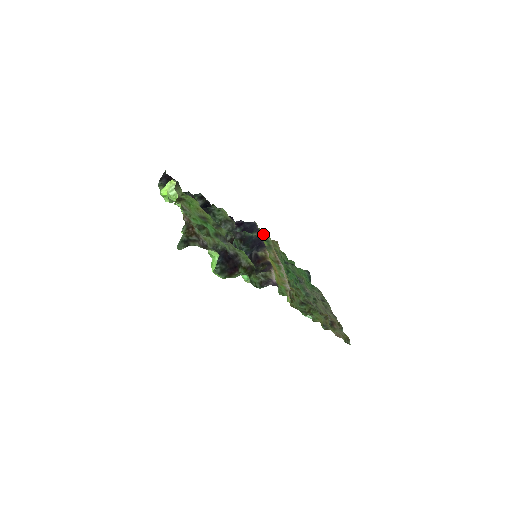
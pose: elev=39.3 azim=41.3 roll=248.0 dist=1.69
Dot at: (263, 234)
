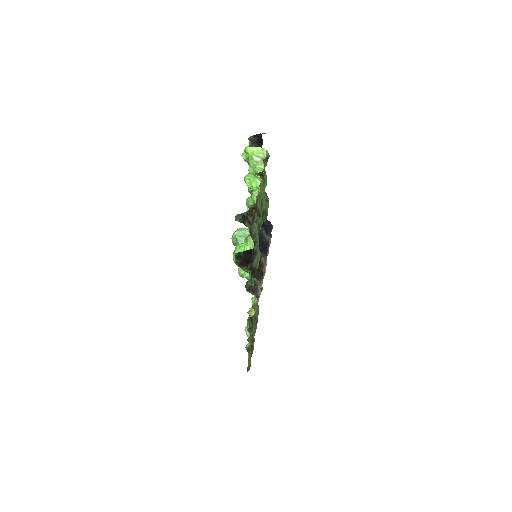
Dot at: occluded
